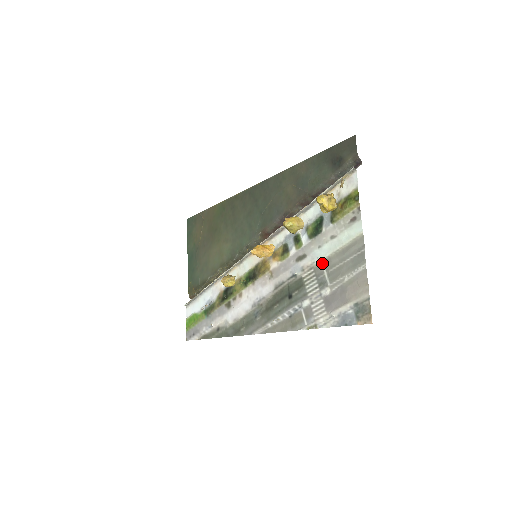
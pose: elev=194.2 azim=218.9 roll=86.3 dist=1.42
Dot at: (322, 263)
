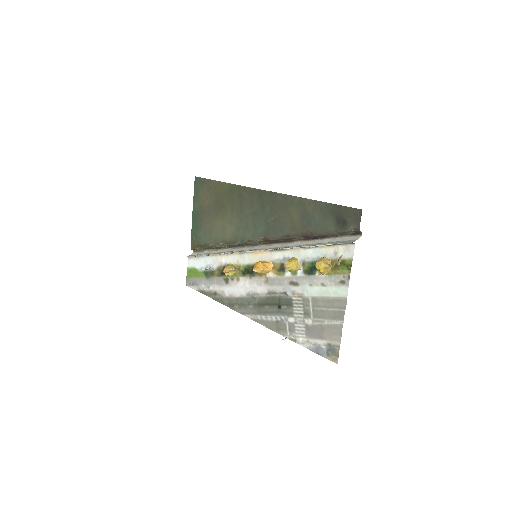
Dot at: (310, 299)
